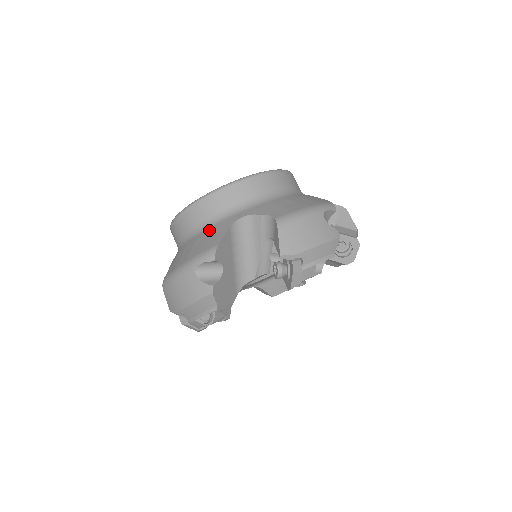
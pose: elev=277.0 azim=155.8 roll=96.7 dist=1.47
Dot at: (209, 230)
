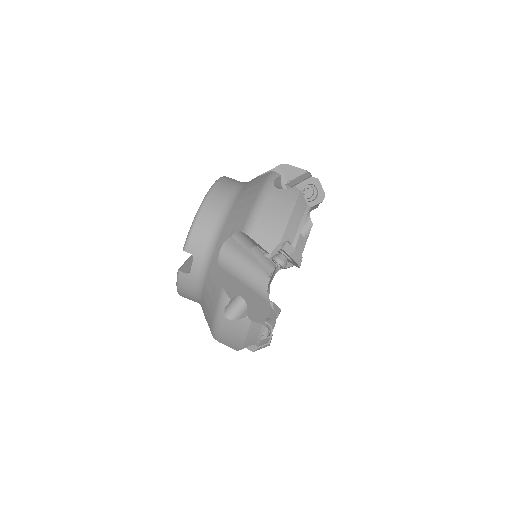
Dot at: (244, 189)
